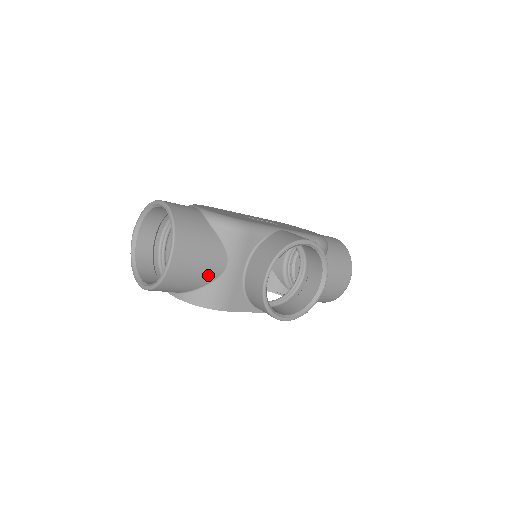
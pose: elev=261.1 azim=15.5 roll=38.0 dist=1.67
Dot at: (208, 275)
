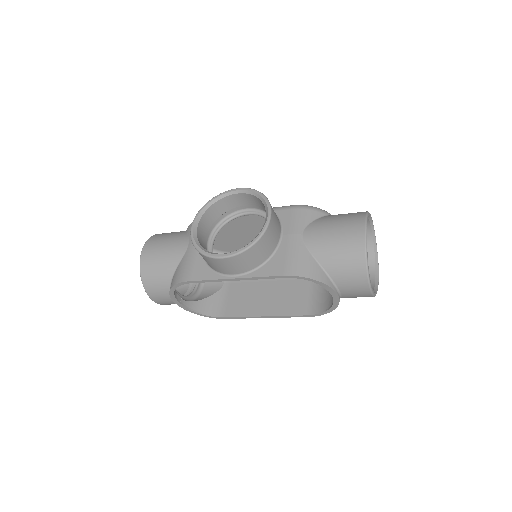
Dot at: (173, 257)
